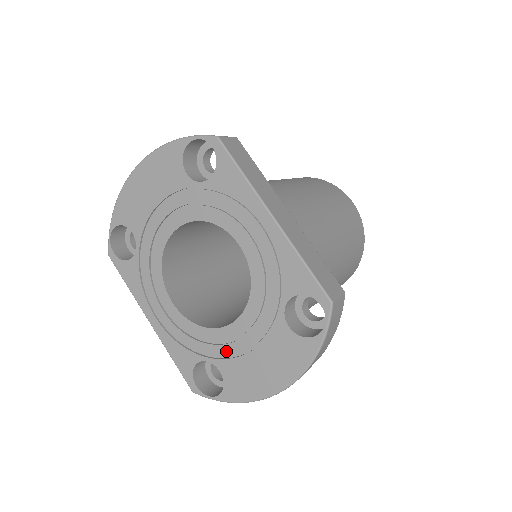
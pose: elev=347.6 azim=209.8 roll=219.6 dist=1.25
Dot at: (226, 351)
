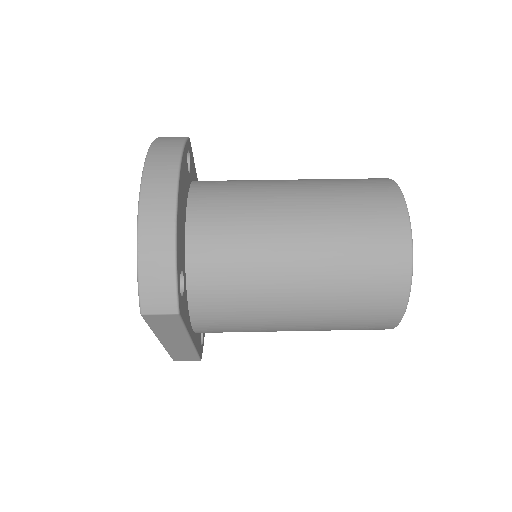
Dot at: occluded
